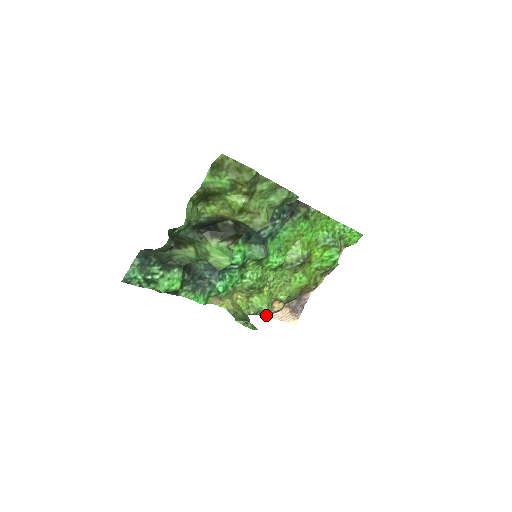
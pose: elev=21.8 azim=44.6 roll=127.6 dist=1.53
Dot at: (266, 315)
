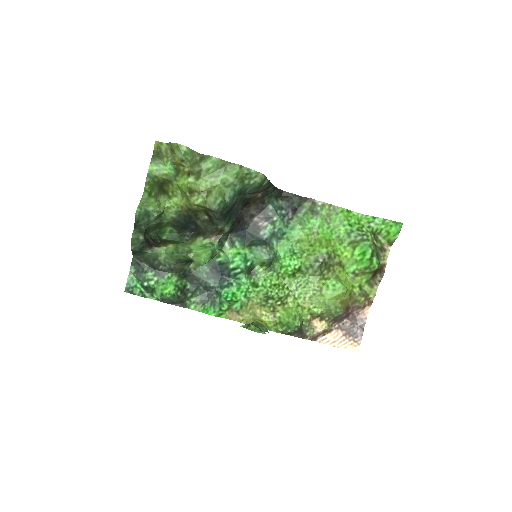
Dot at: (296, 330)
